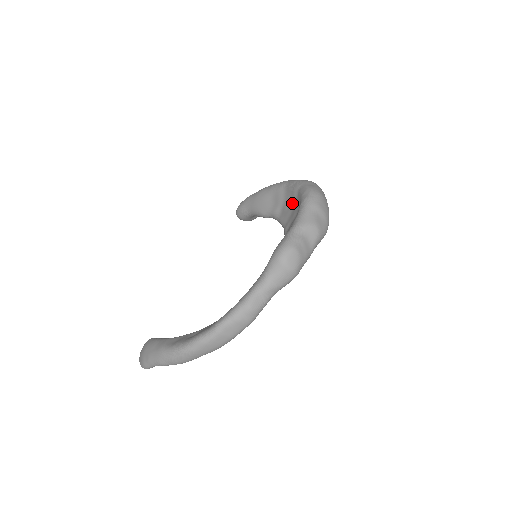
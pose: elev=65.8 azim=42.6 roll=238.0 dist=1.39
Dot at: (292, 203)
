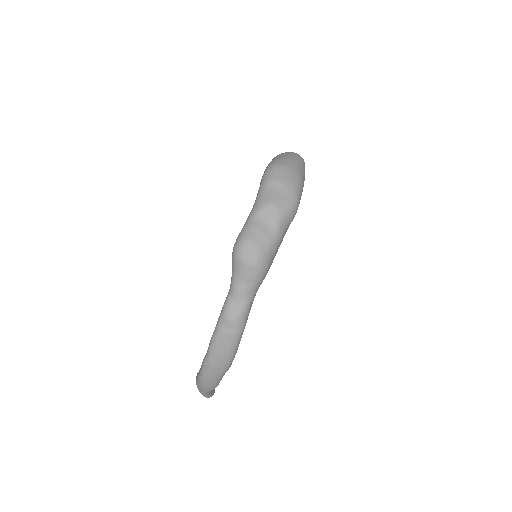
Dot at: occluded
